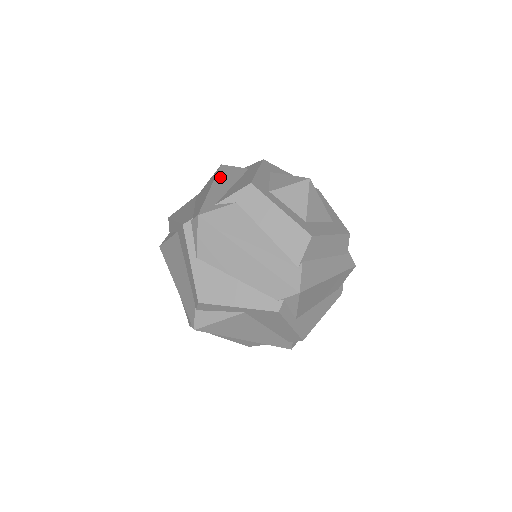
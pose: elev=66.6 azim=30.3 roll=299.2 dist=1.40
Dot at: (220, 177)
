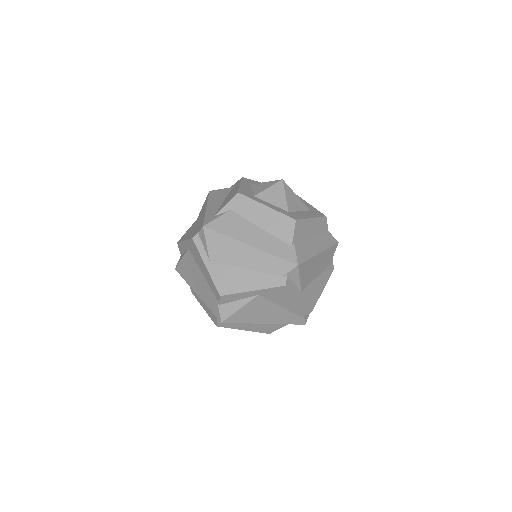
Dot at: (212, 199)
